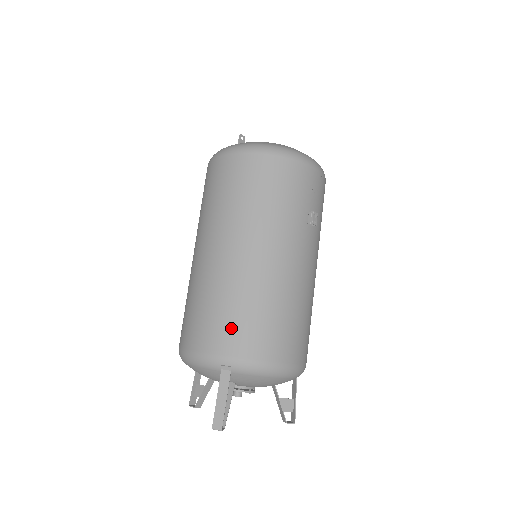
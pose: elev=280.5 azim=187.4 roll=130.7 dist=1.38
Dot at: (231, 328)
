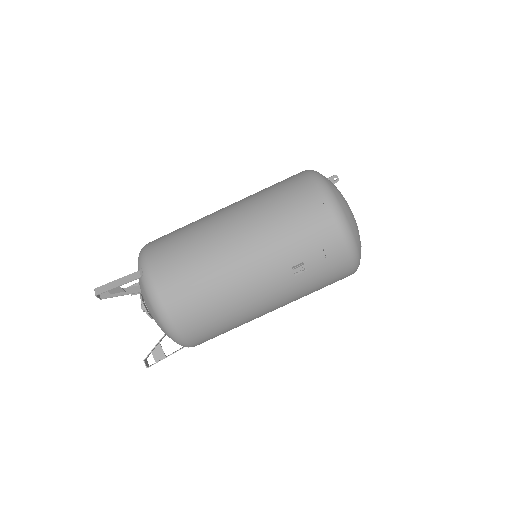
Dot at: (170, 257)
